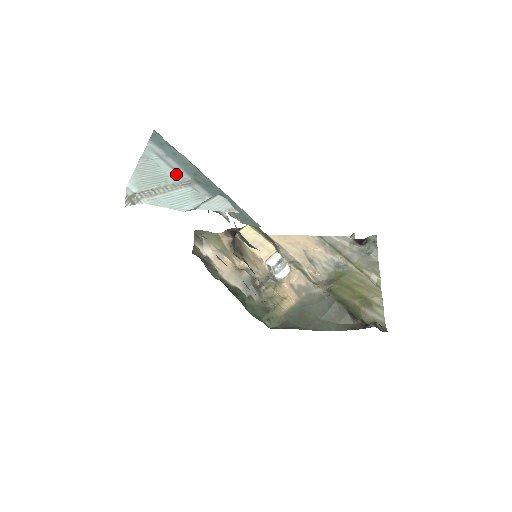
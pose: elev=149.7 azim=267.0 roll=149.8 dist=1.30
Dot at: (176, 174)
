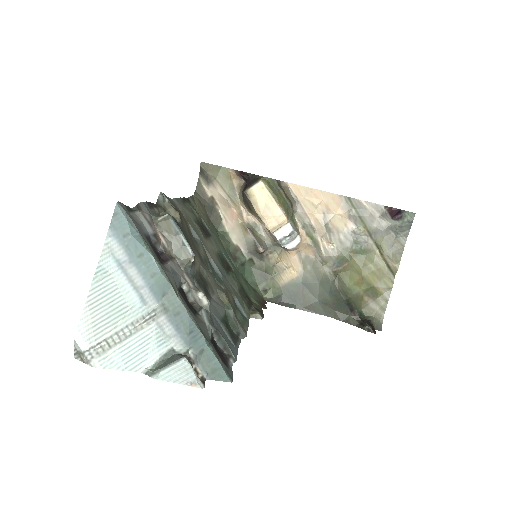
Dot at: (139, 300)
